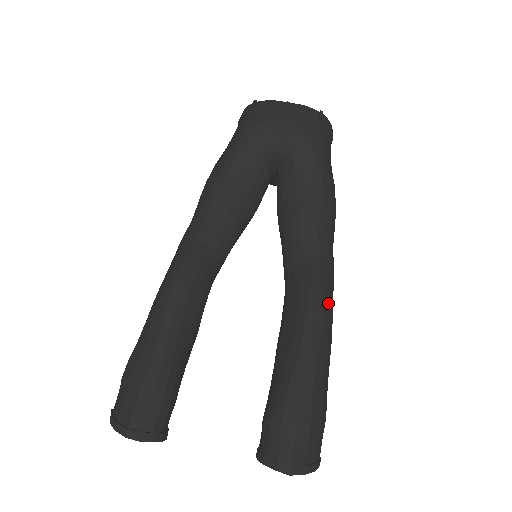
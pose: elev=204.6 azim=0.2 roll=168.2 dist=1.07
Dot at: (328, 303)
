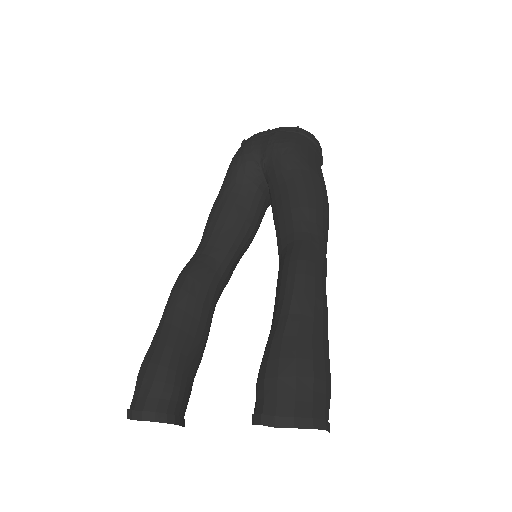
Dot at: (311, 267)
